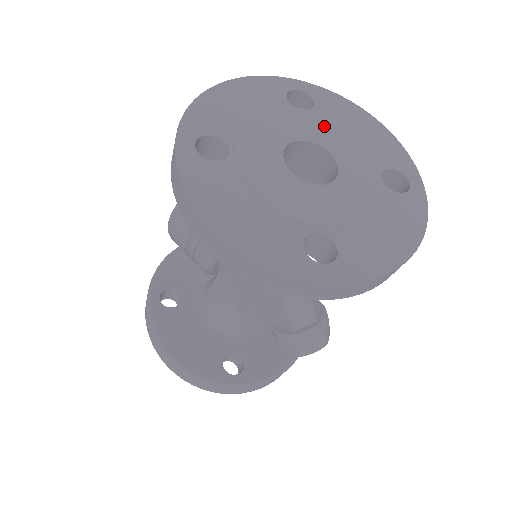
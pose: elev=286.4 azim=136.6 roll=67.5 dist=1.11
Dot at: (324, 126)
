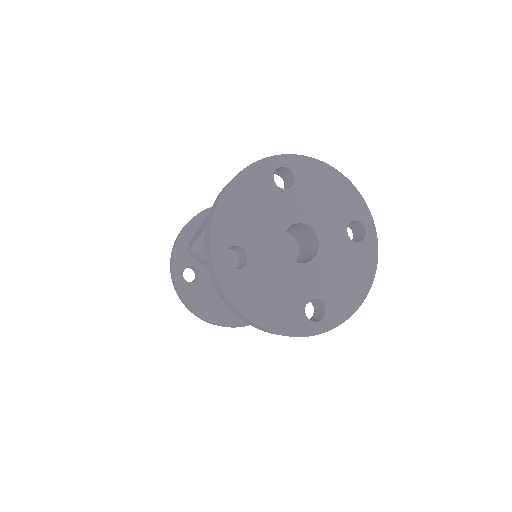
Dot at: (305, 202)
